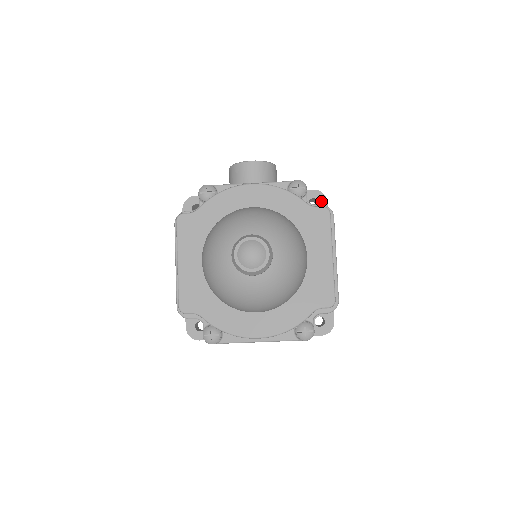
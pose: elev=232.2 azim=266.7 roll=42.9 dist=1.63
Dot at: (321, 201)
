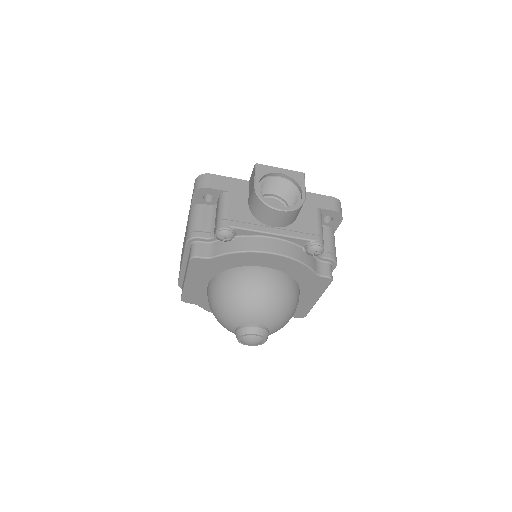
Dot at: (336, 220)
